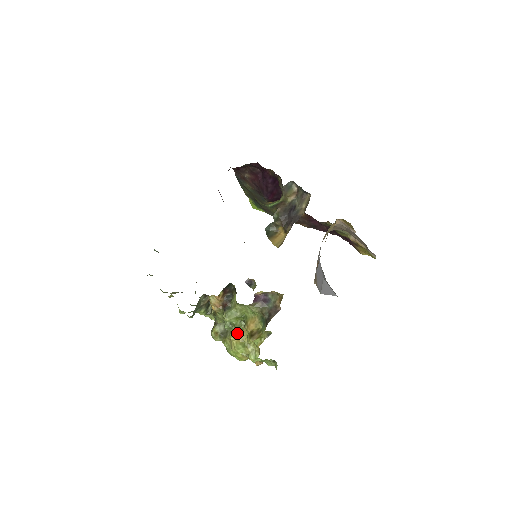
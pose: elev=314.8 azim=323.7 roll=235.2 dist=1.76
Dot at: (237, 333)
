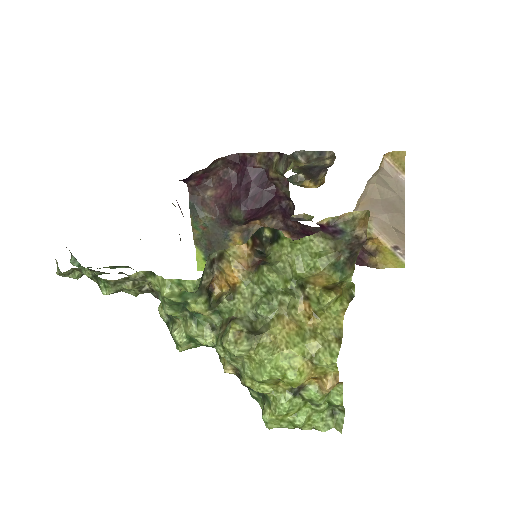
Dot at: (286, 314)
